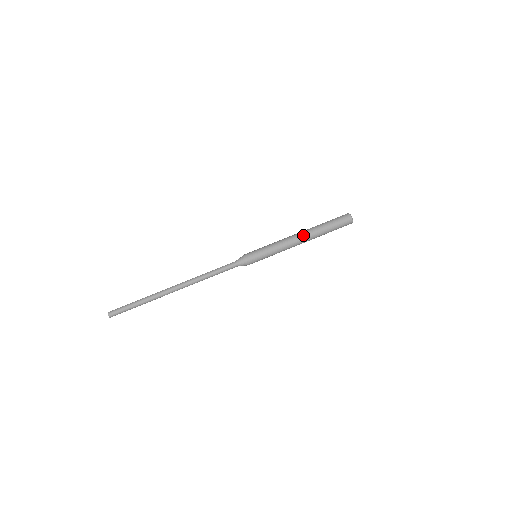
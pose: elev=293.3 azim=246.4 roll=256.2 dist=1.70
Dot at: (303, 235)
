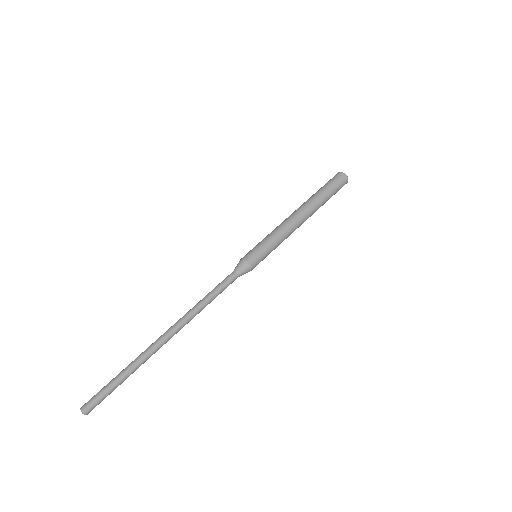
Dot at: (306, 217)
